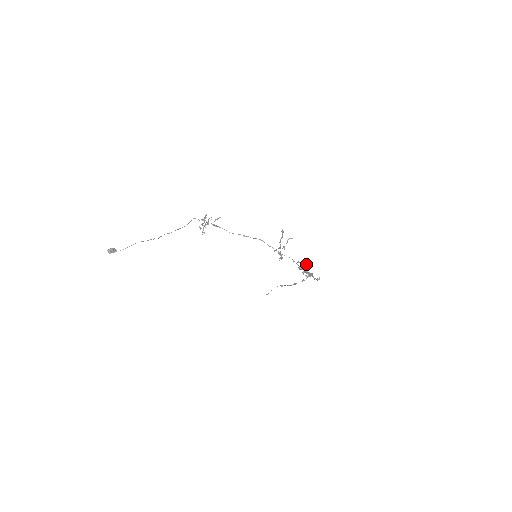
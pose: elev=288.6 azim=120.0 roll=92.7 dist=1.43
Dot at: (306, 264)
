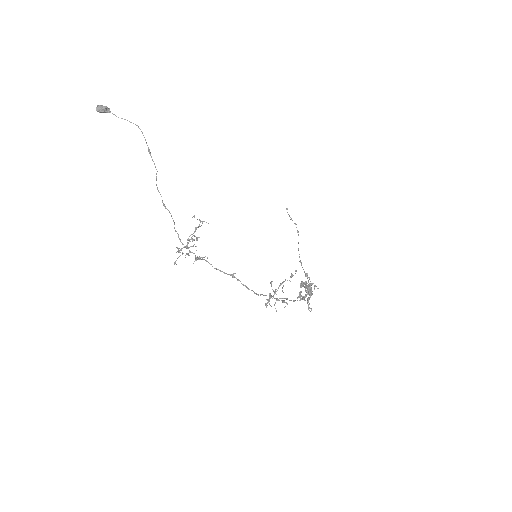
Dot at: (310, 287)
